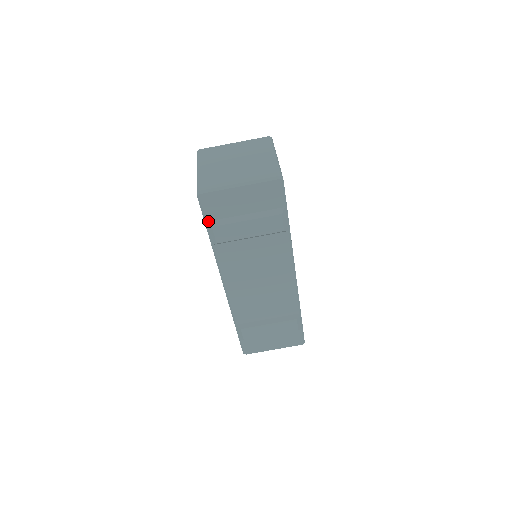
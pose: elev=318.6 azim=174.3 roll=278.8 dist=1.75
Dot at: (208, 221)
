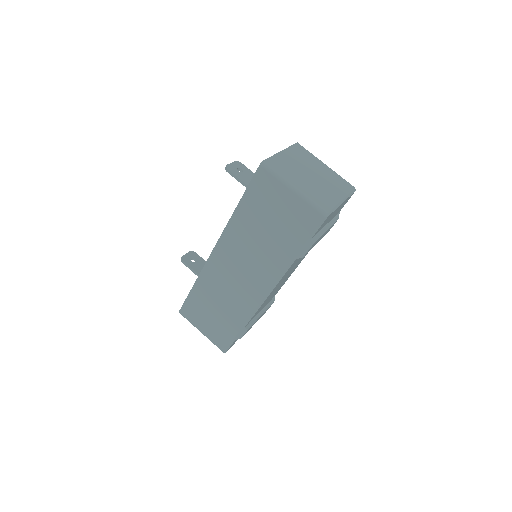
Dot at: (311, 239)
